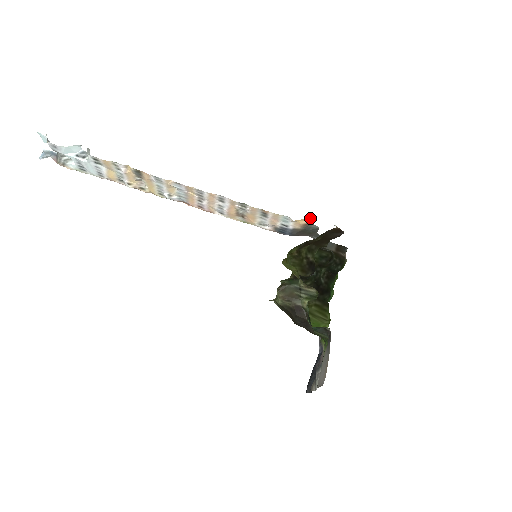
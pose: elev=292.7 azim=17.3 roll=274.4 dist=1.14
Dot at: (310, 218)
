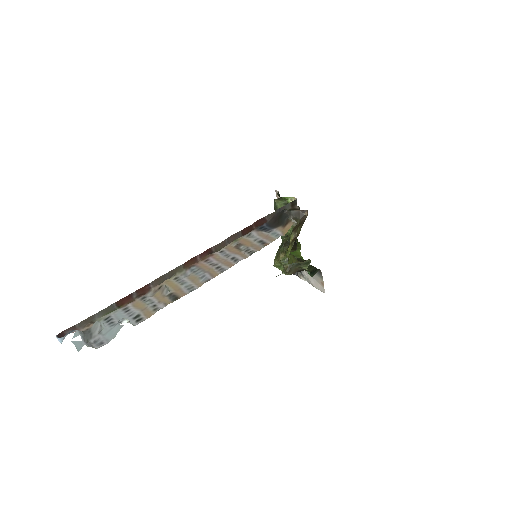
Dot at: occluded
